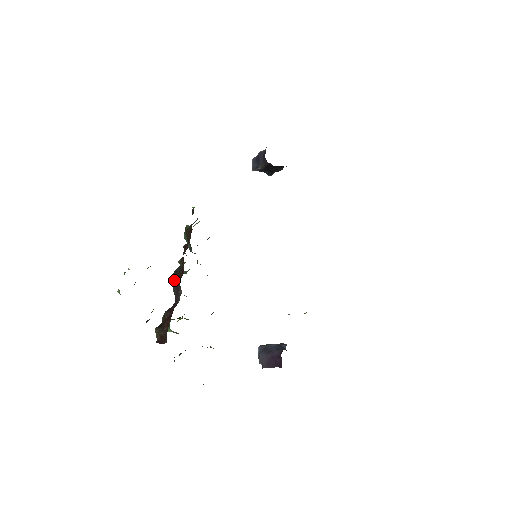
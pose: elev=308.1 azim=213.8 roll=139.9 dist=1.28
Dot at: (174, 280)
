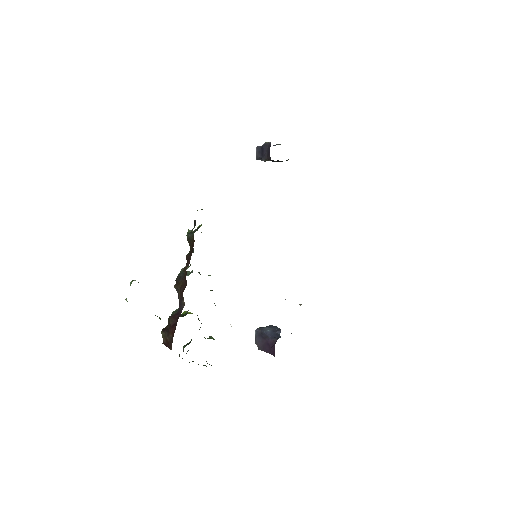
Dot at: (178, 287)
